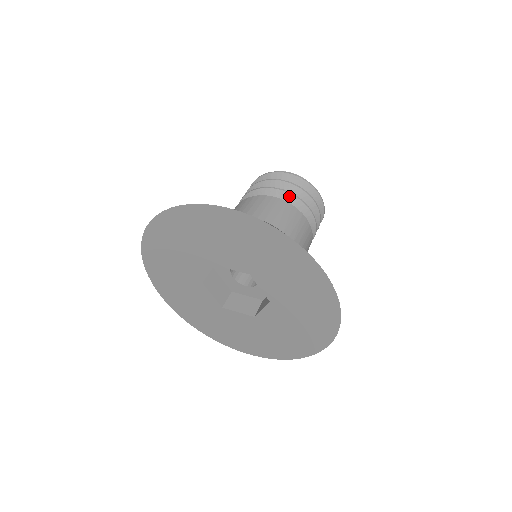
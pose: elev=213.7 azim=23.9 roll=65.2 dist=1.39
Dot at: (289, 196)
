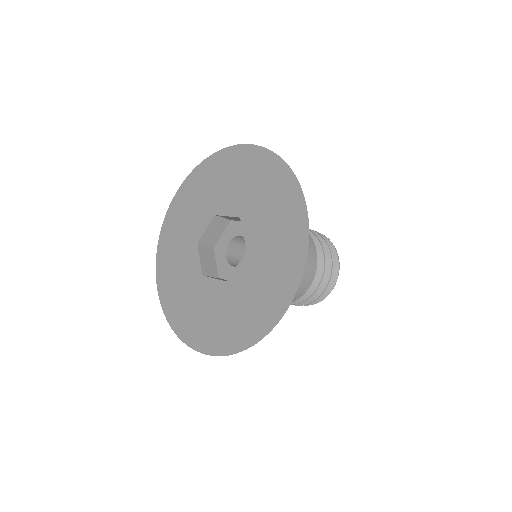
Dot at: occluded
